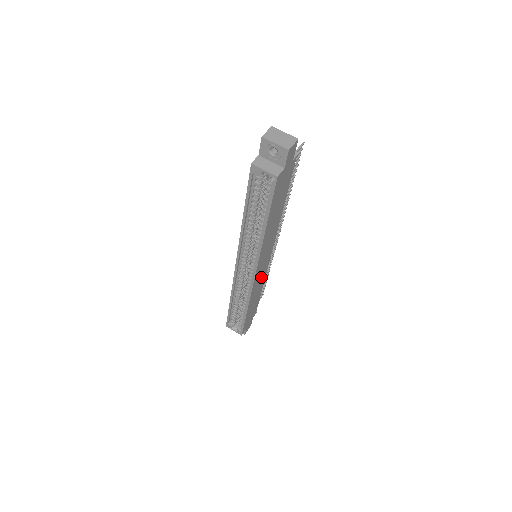
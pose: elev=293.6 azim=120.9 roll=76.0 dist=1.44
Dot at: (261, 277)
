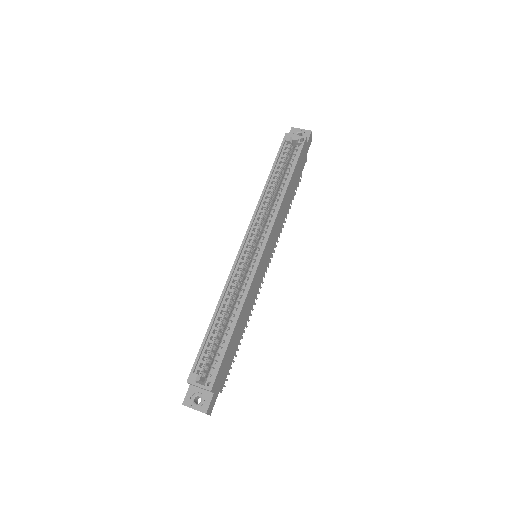
Dot at: (256, 285)
